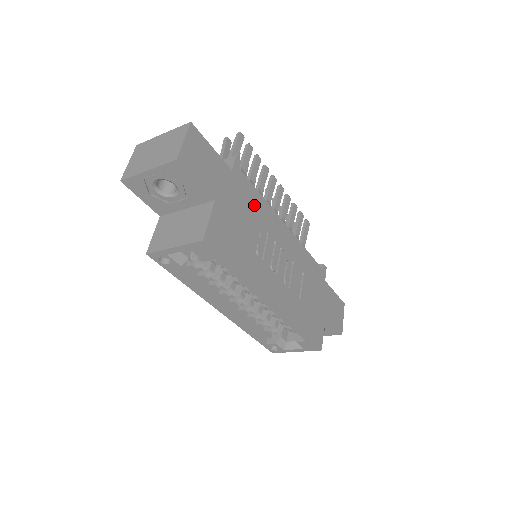
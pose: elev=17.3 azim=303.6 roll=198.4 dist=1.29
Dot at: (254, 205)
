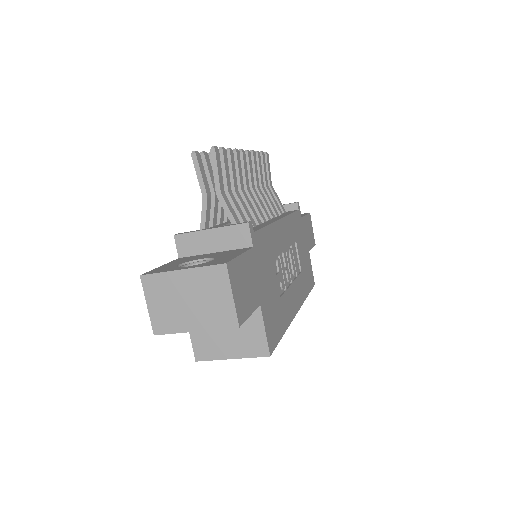
Dot at: (268, 248)
